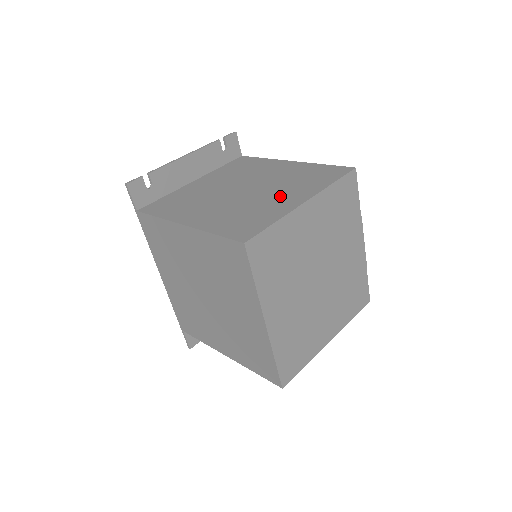
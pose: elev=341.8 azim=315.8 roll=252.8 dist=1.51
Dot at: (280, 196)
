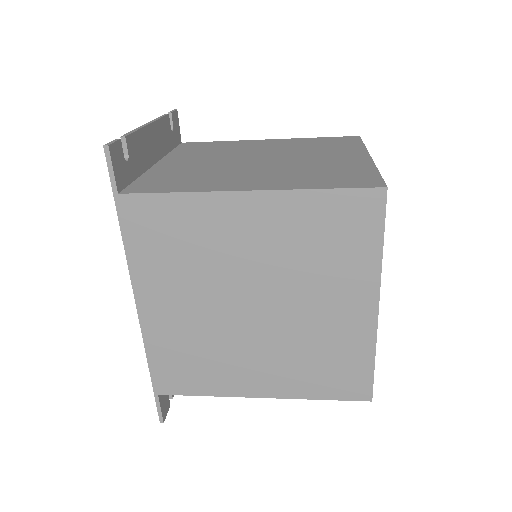
Dot at: (328, 157)
